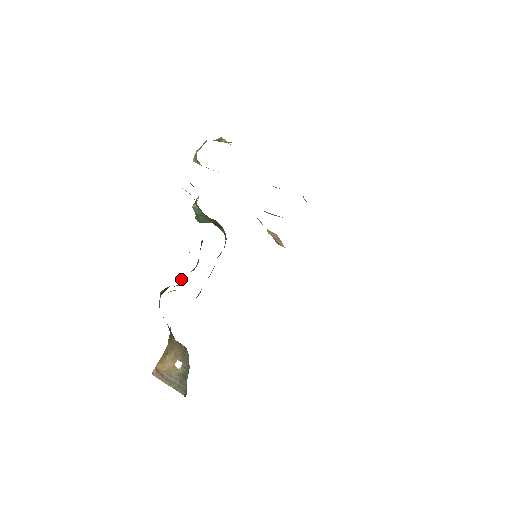
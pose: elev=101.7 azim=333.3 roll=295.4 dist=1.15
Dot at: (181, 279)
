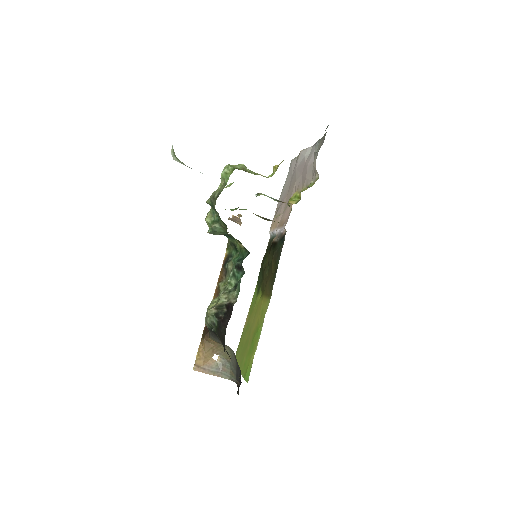
Dot at: (222, 296)
